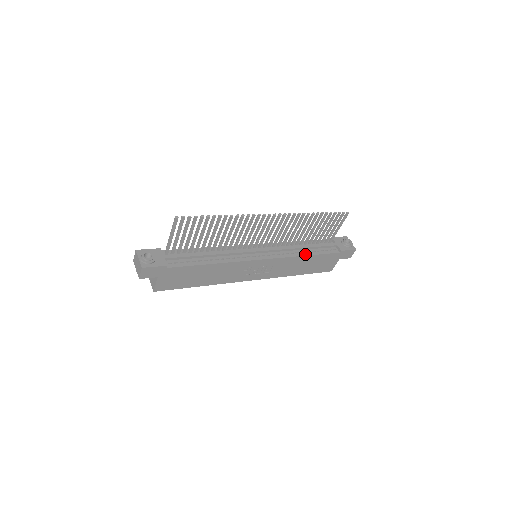
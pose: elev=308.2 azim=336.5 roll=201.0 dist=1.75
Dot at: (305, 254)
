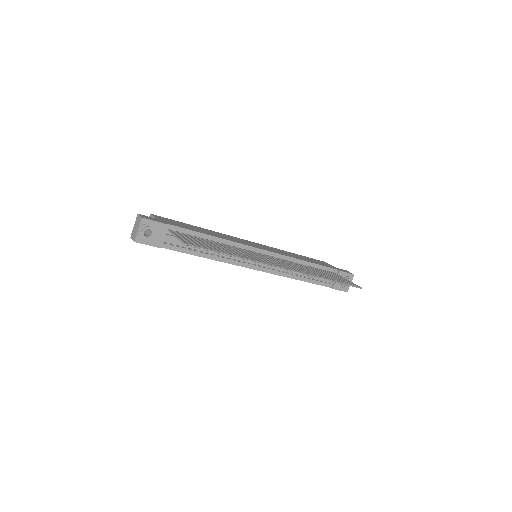
Dot at: (298, 278)
